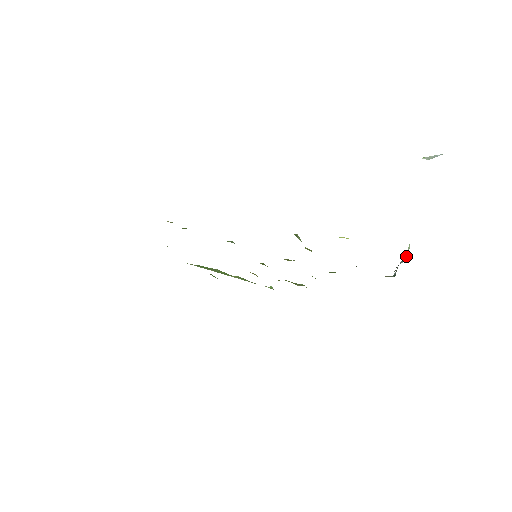
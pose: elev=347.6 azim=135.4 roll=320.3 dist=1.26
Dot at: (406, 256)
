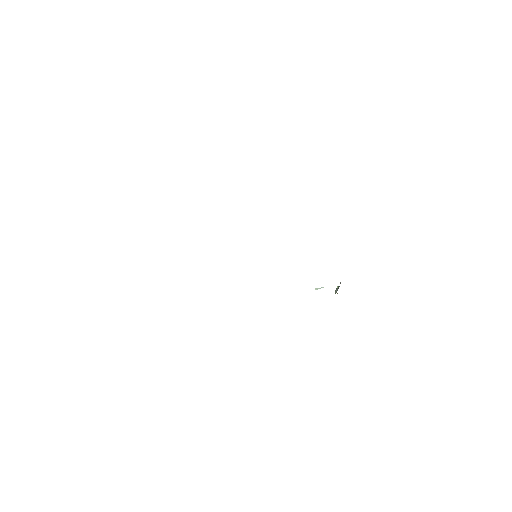
Dot at: occluded
